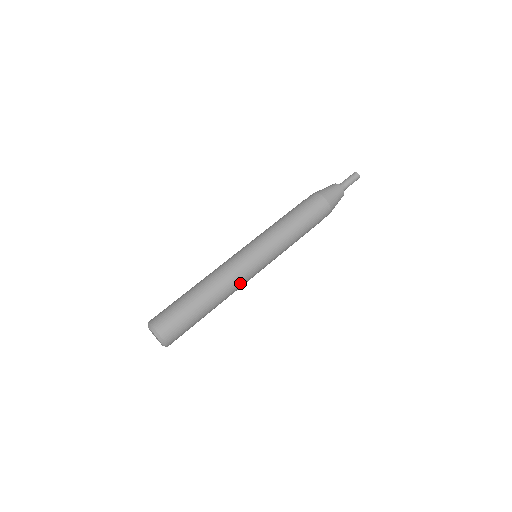
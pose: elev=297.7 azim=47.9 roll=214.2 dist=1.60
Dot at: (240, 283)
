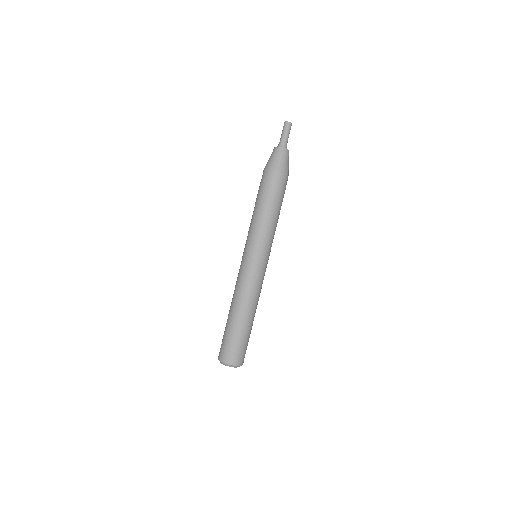
Dot at: (256, 287)
